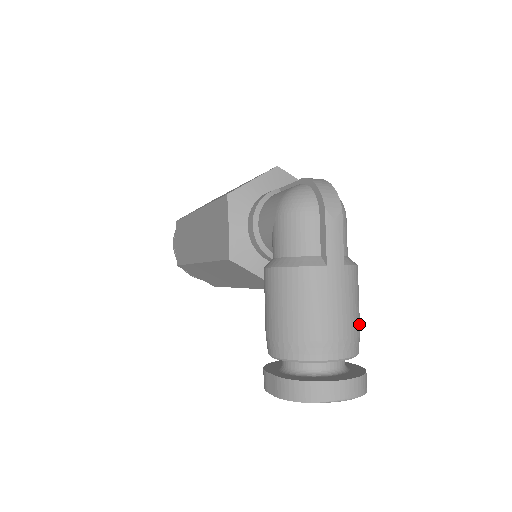
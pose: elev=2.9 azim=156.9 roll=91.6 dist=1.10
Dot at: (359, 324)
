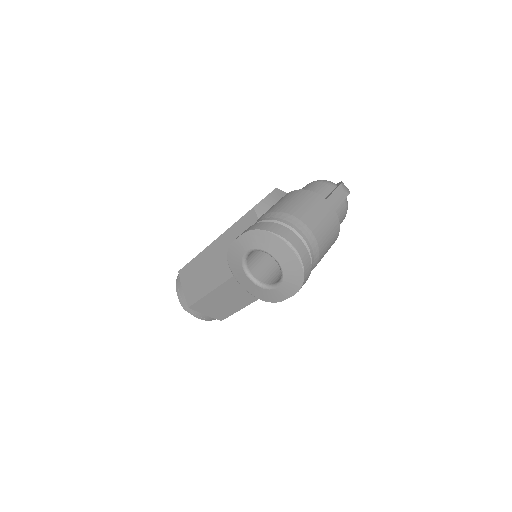
Dot at: (322, 251)
